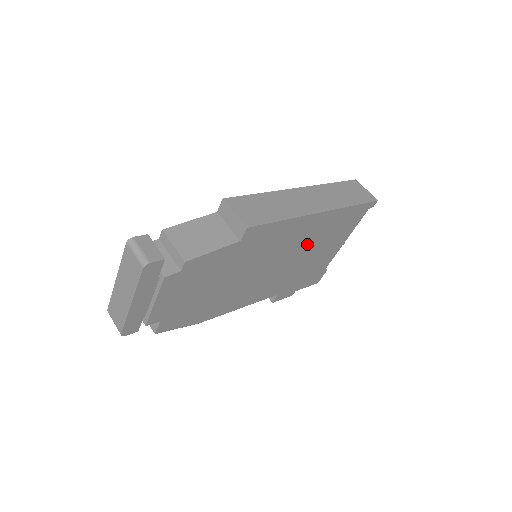
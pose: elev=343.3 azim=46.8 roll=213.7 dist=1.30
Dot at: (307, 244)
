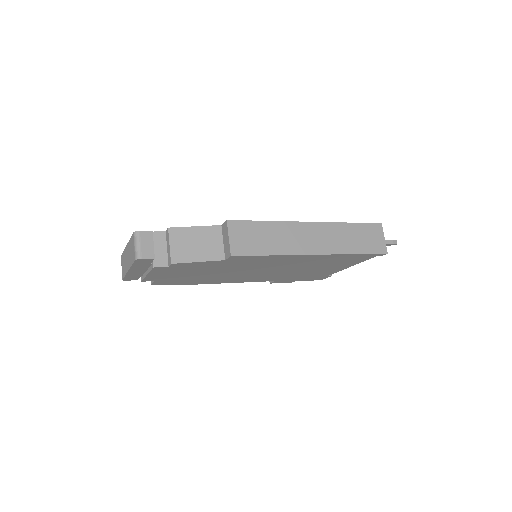
Dot at: (303, 265)
